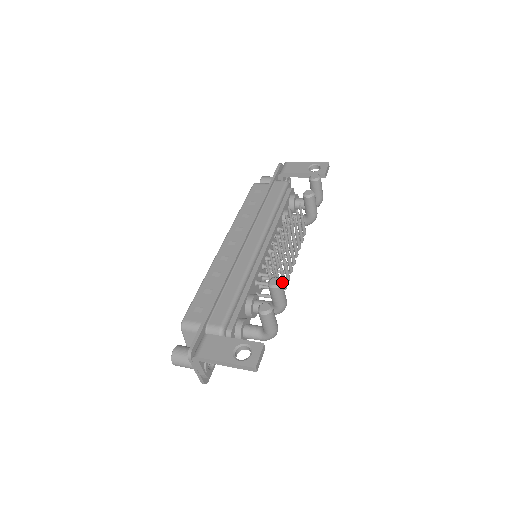
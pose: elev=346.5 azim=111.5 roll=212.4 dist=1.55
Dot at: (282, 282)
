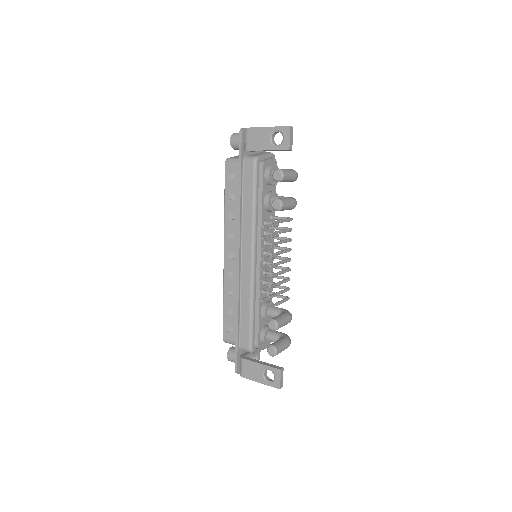
Dot at: (278, 324)
